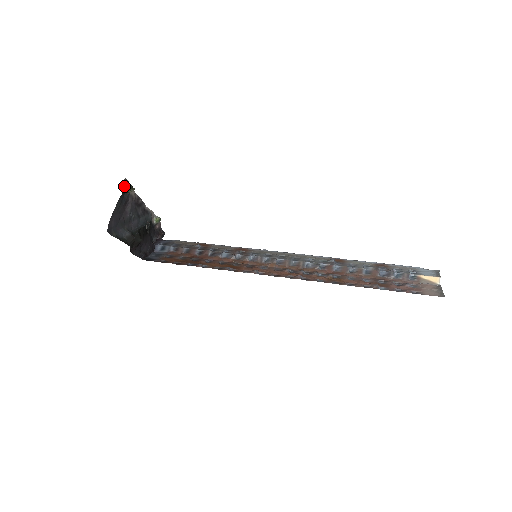
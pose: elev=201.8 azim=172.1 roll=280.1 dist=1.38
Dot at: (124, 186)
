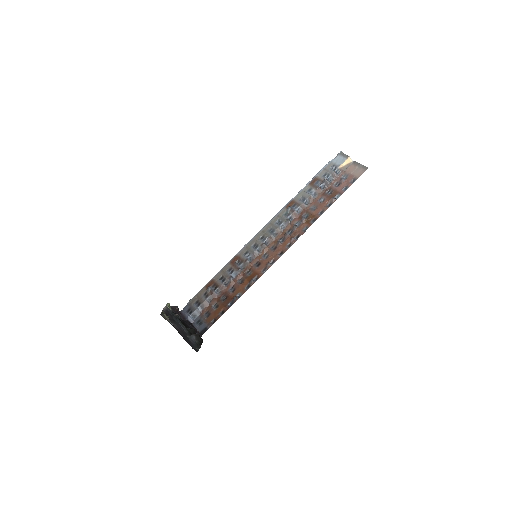
Dot at: (166, 319)
